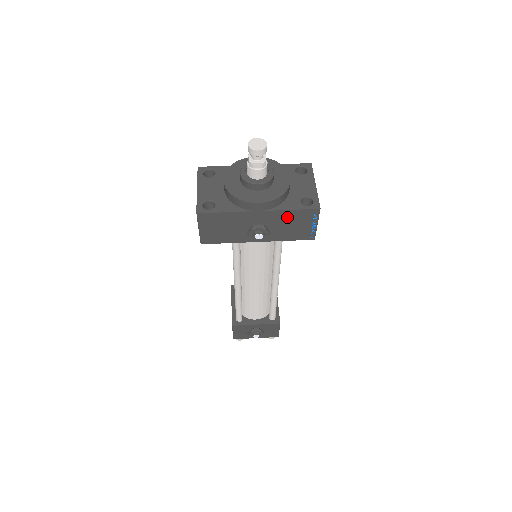
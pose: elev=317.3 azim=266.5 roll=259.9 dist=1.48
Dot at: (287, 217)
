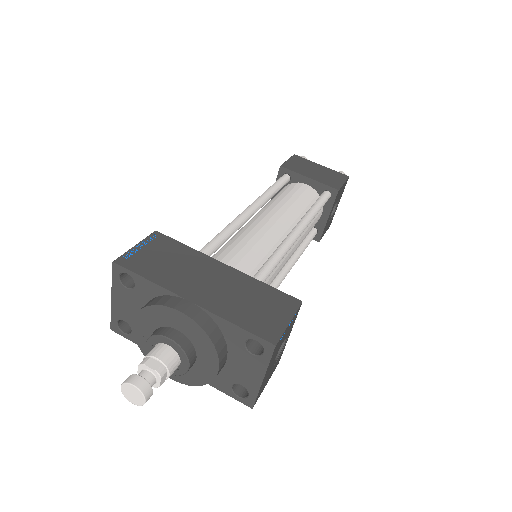
Dot at: occluded
